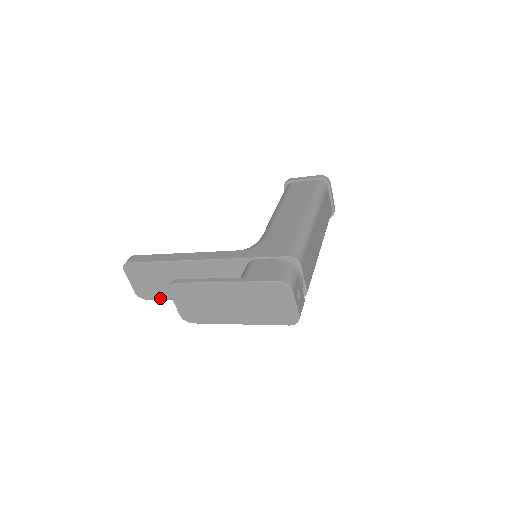
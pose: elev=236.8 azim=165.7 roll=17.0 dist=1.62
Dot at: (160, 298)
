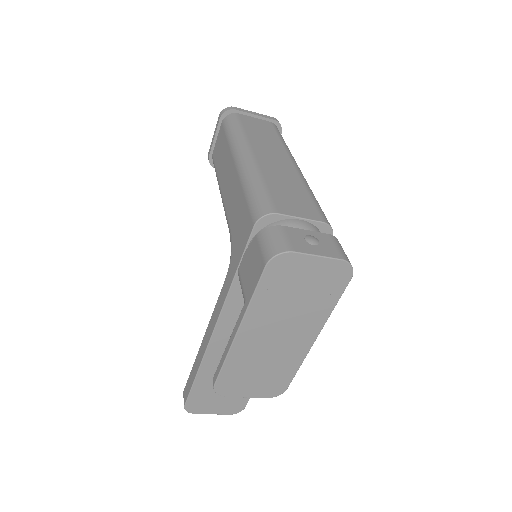
Dot at: occluded
